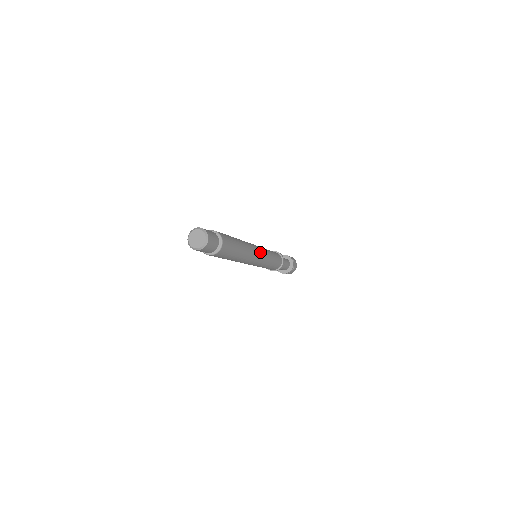
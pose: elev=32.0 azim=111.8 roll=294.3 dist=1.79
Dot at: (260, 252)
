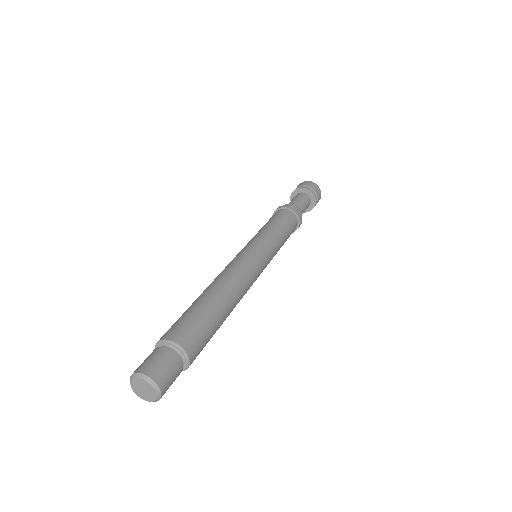
Dot at: (259, 264)
